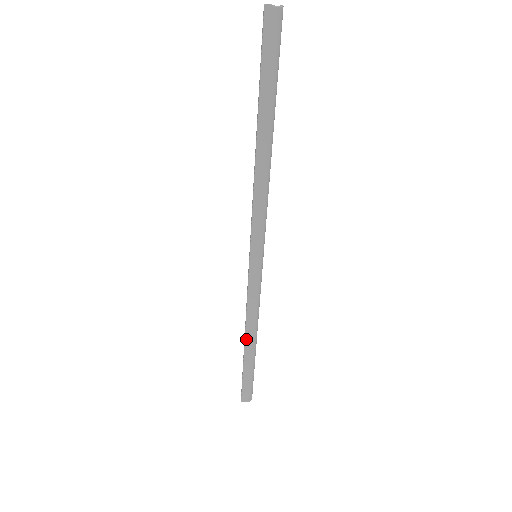
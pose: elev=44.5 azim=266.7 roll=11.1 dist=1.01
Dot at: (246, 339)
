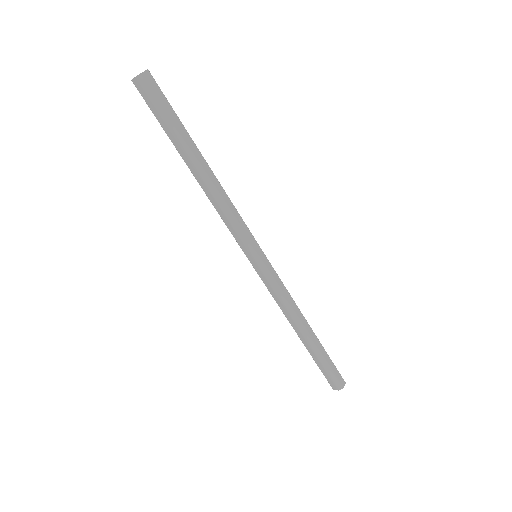
Dot at: (295, 329)
